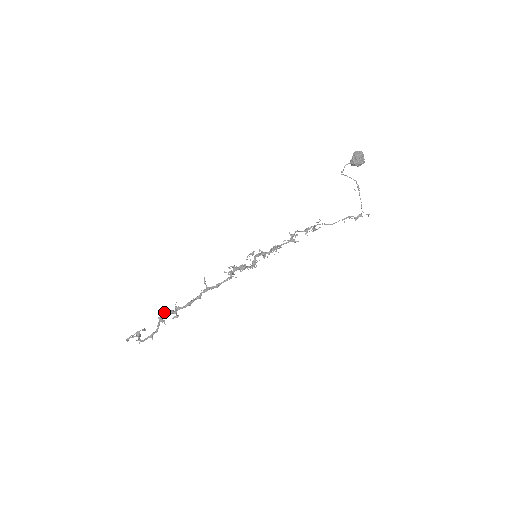
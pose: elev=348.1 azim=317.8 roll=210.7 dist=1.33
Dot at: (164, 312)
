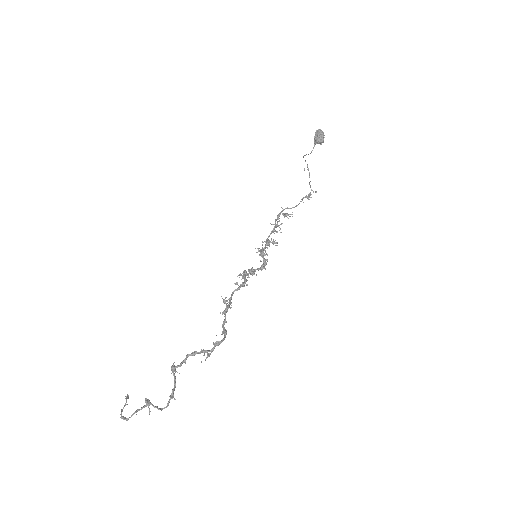
Dot at: (186, 357)
